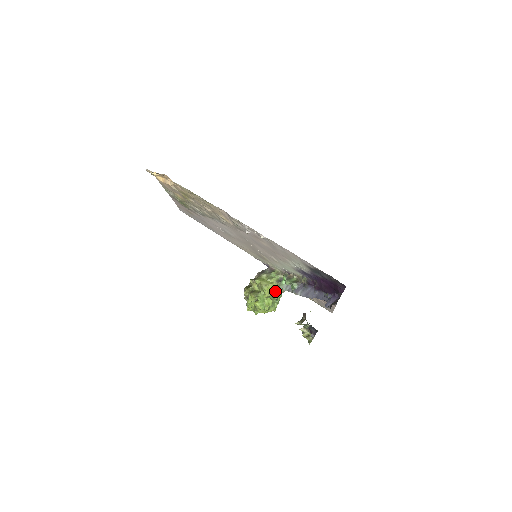
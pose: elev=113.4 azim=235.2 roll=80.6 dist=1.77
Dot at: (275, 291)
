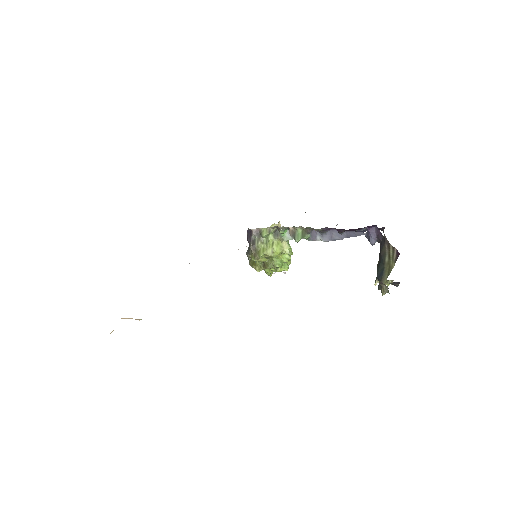
Dot at: (284, 247)
